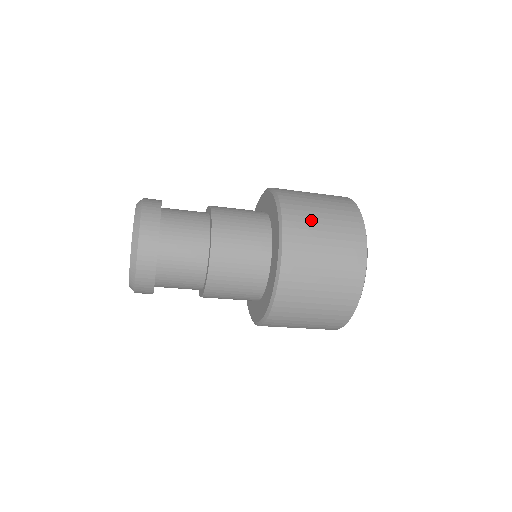
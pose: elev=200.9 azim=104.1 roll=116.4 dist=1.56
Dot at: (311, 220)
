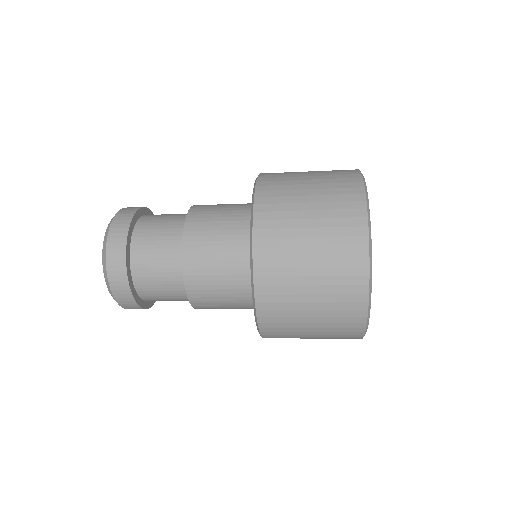
Dot at: (293, 172)
